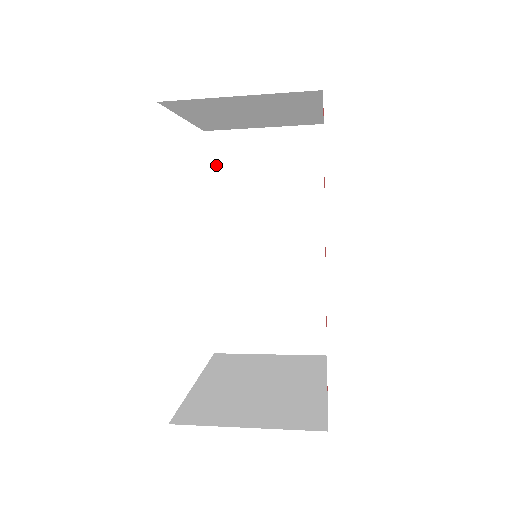
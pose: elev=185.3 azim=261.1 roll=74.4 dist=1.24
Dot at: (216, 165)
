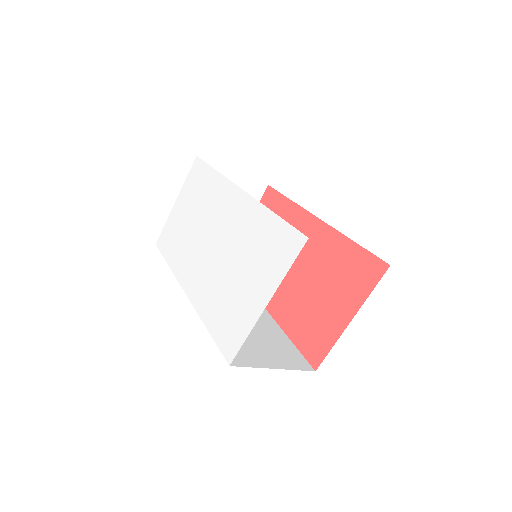
Dot at: occluded
